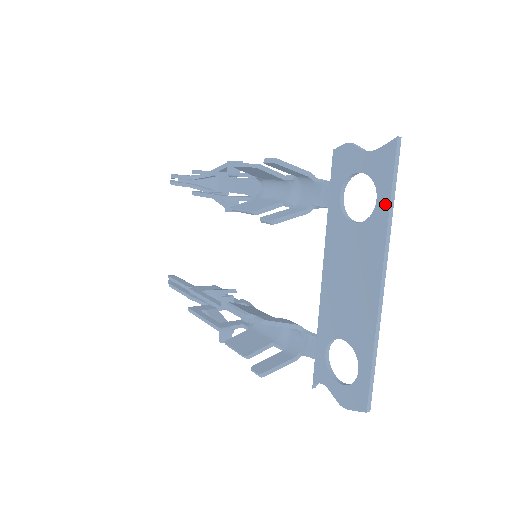
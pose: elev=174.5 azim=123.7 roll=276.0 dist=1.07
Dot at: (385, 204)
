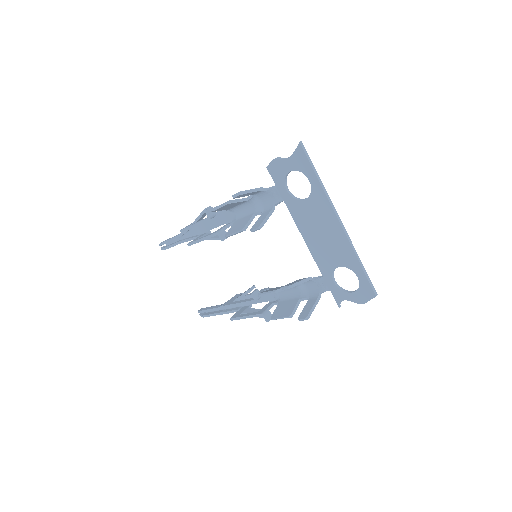
Dot at: (315, 180)
